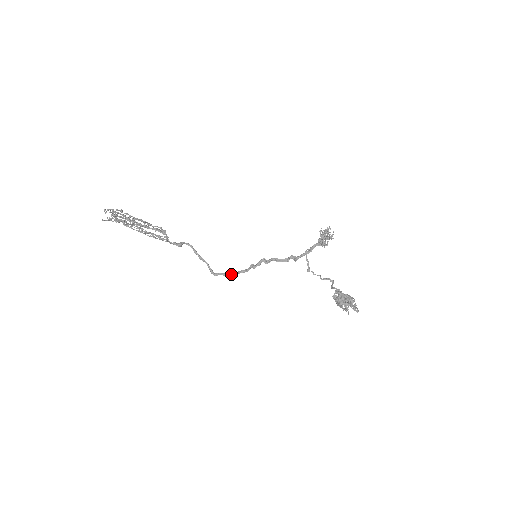
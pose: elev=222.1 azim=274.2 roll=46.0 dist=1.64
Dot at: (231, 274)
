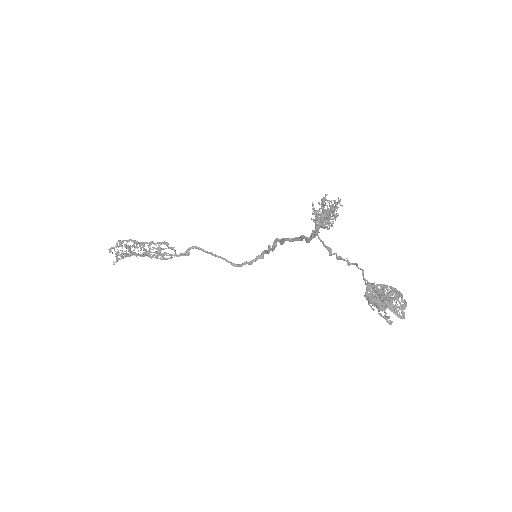
Dot at: (255, 260)
